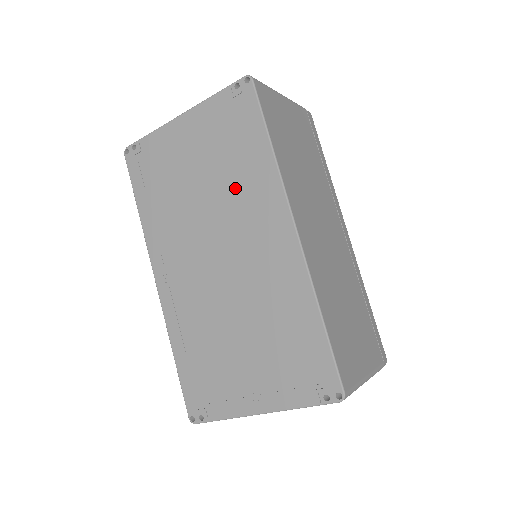
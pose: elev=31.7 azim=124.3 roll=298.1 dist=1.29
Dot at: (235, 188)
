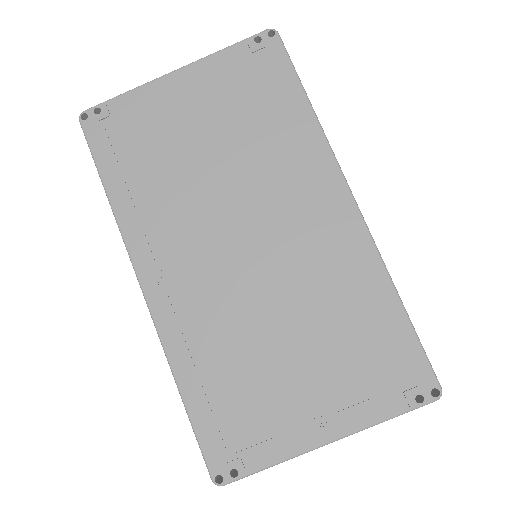
Dot at: (265, 156)
